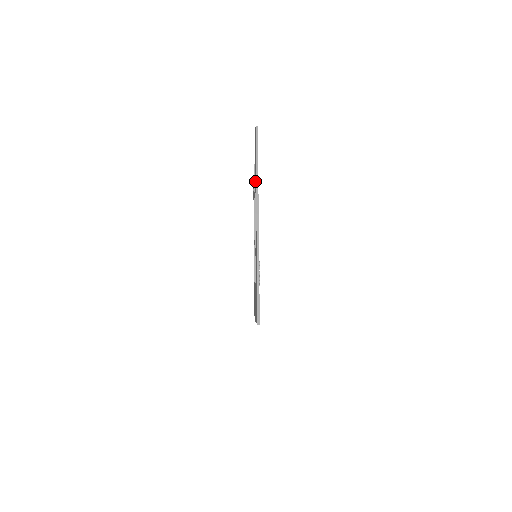
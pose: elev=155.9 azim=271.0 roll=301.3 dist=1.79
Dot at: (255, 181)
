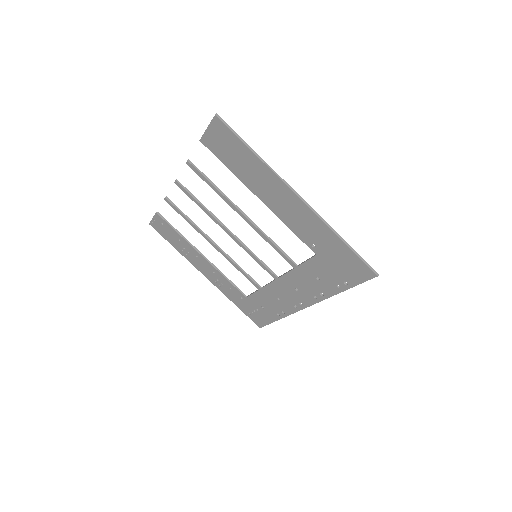
Dot at: (240, 173)
